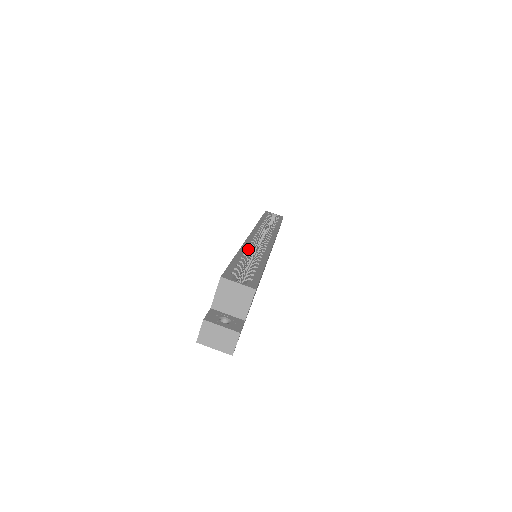
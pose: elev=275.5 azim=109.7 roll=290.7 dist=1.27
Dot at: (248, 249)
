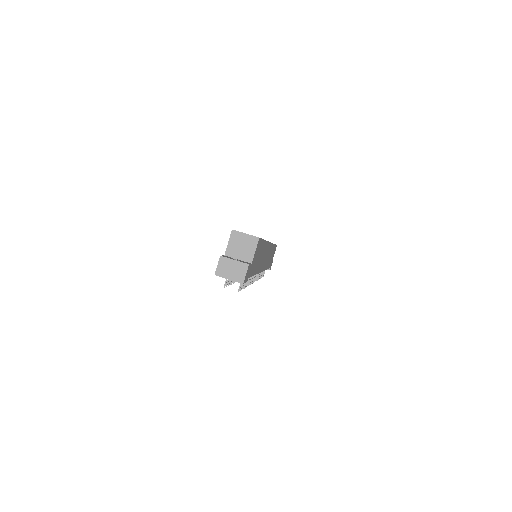
Dot at: occluded
